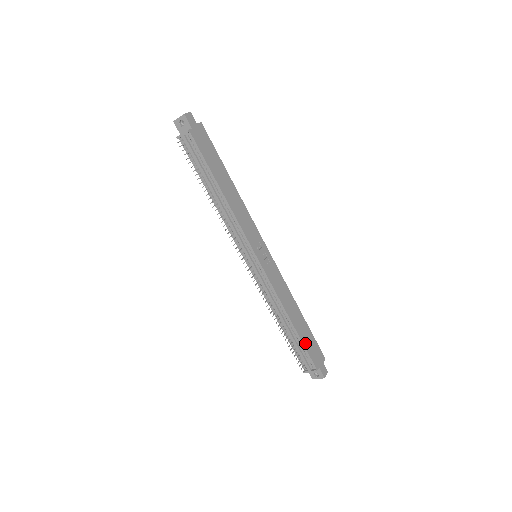
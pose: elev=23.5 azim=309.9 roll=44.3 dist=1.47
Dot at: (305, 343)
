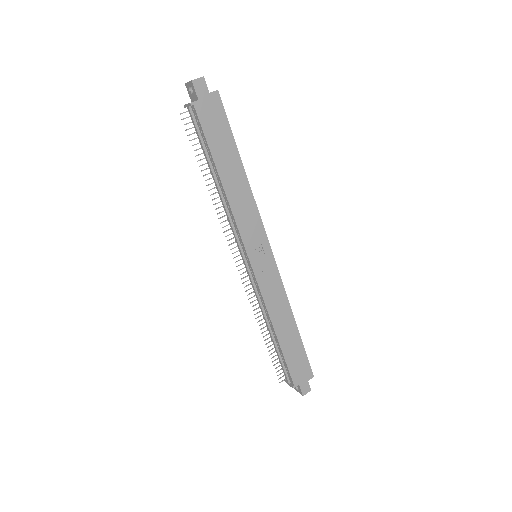
Dot at: (288, 358)
